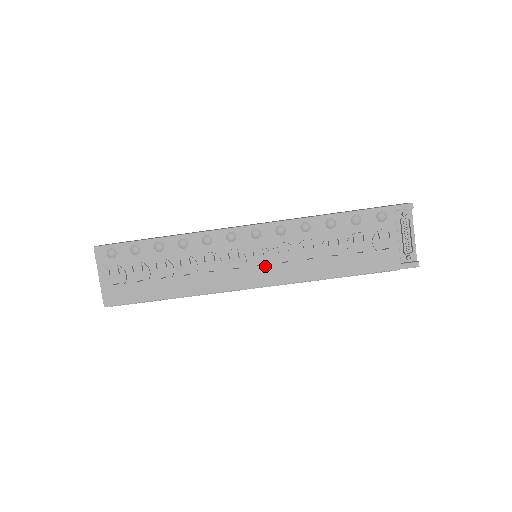
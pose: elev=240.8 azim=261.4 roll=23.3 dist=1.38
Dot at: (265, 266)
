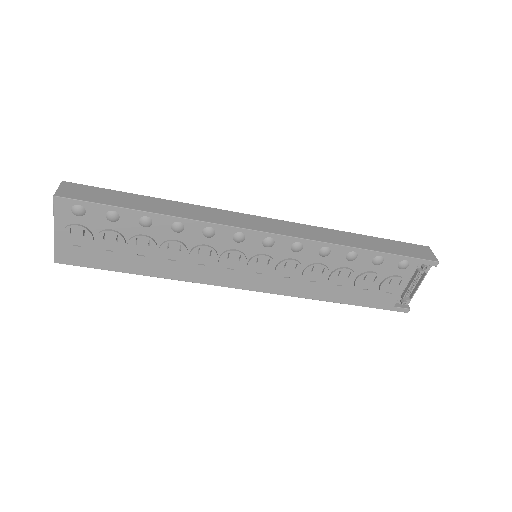
Dot at: (264, 275)
